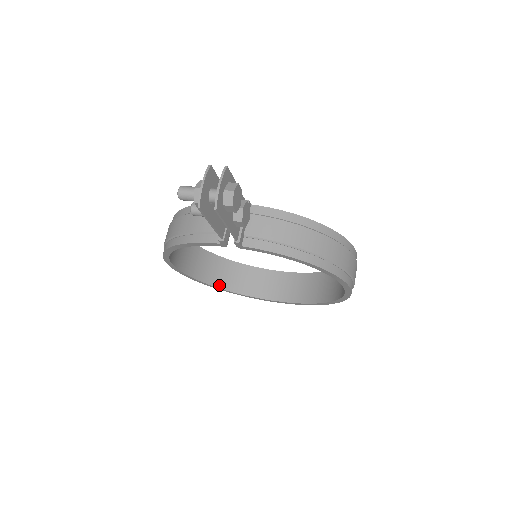
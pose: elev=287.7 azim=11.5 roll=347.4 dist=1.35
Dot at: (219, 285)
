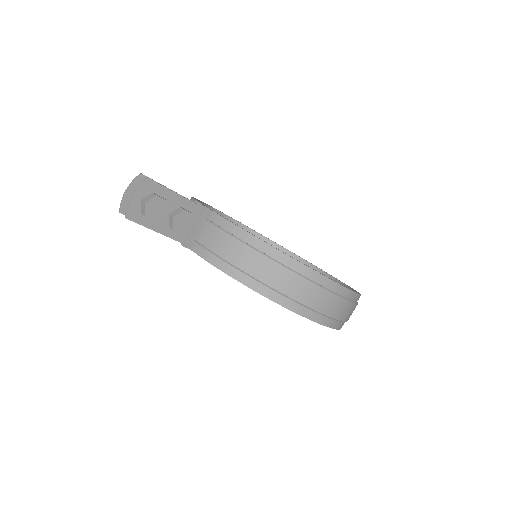
Dot at: occluded
